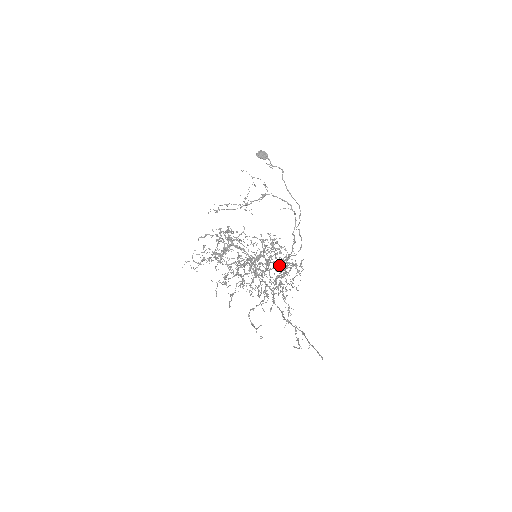
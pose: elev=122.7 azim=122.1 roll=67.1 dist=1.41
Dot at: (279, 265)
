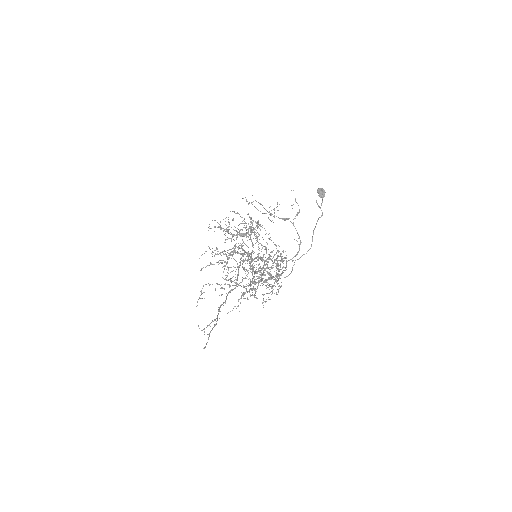
Dot at: occluded
